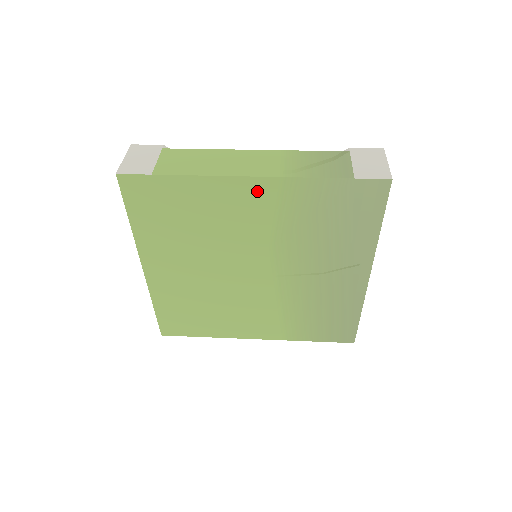
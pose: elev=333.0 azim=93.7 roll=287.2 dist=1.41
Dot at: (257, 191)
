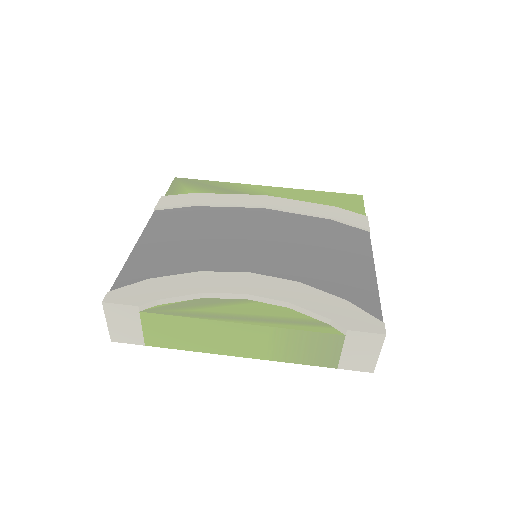
Dot at: occluded
